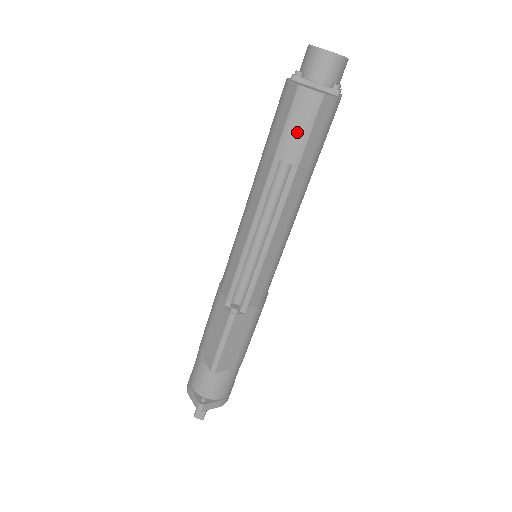
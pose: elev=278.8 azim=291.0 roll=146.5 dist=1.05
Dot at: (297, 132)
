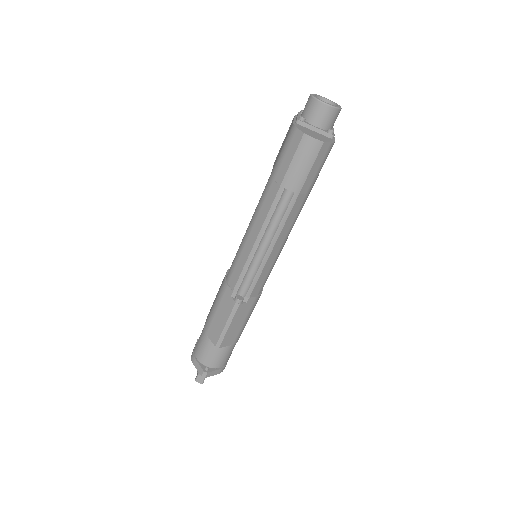
Dot at: (300, 169)
